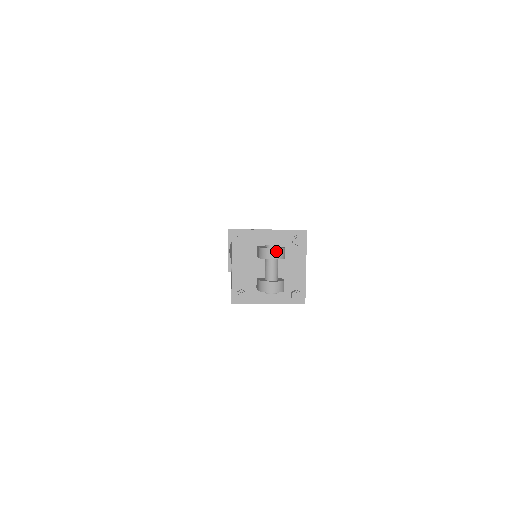
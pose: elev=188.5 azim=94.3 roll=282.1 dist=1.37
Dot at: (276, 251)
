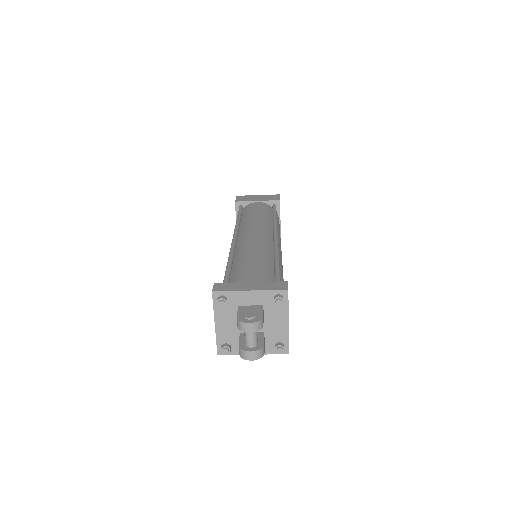
Dot at: (252, 325)
